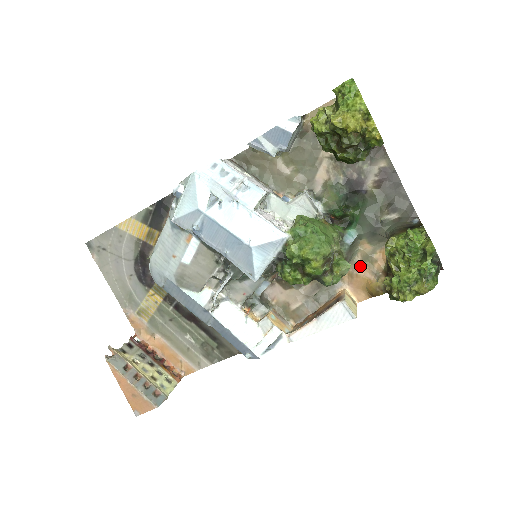
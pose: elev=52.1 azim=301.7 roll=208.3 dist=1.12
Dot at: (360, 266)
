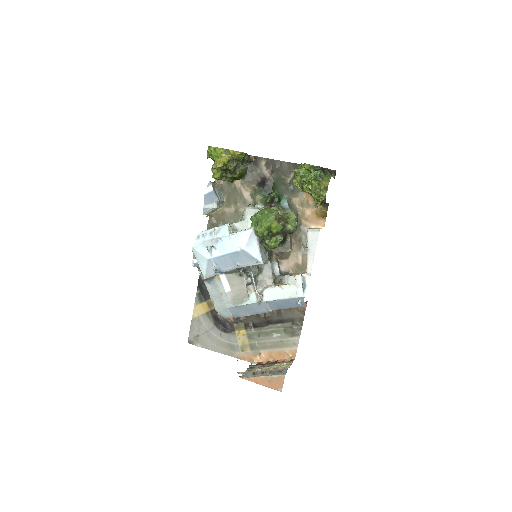
Dot at: (305, 211)
